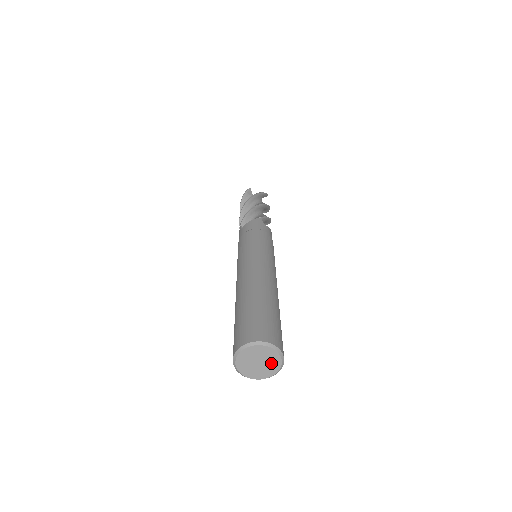
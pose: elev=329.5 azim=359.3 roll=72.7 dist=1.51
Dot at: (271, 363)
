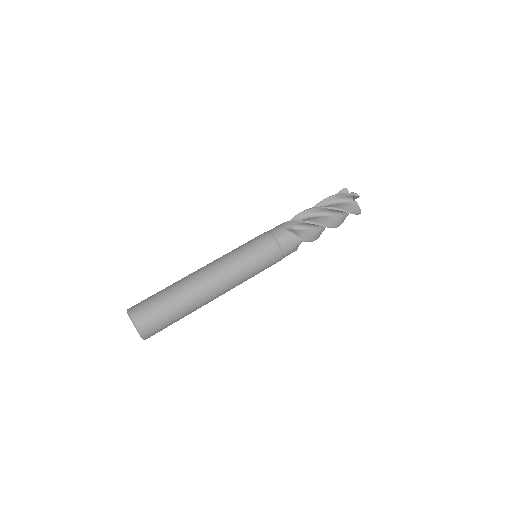
Dot at: occluded
